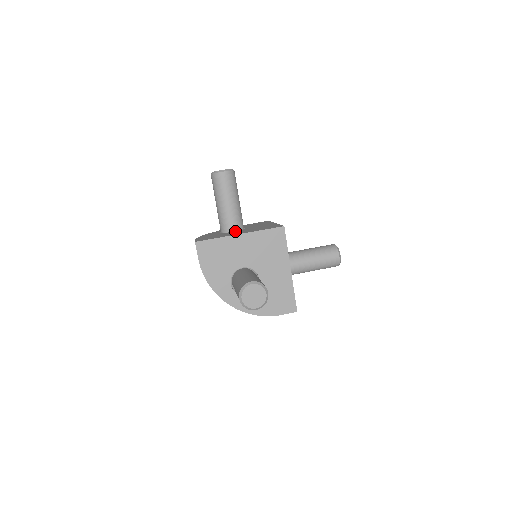
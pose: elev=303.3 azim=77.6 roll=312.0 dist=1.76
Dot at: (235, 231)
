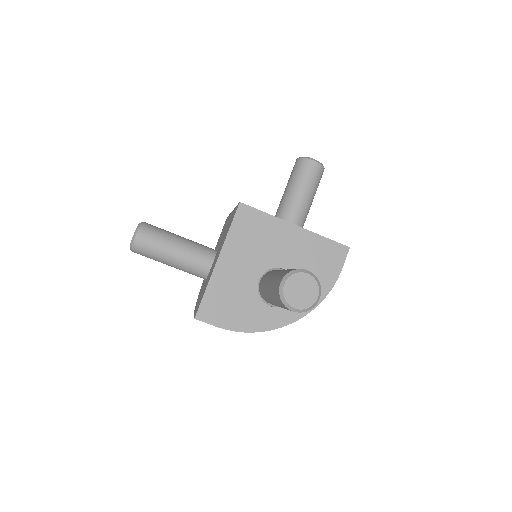
Dot at: (212, 263)
